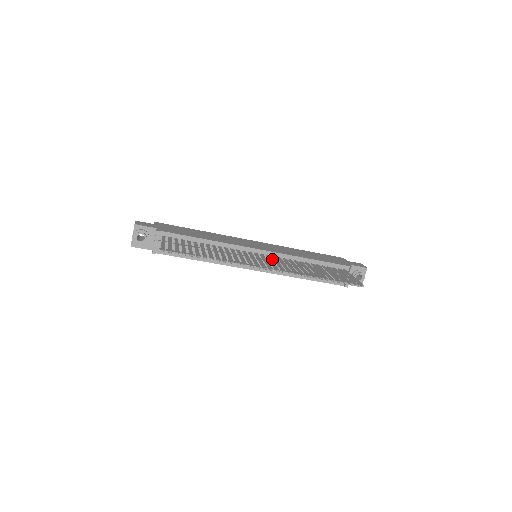
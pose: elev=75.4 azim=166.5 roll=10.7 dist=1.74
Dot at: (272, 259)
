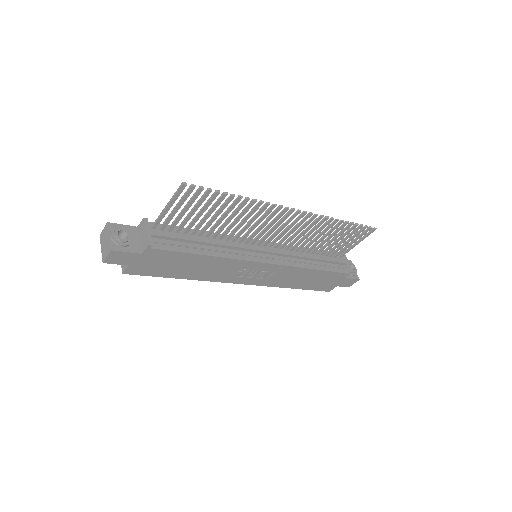
Dot at: occluded
